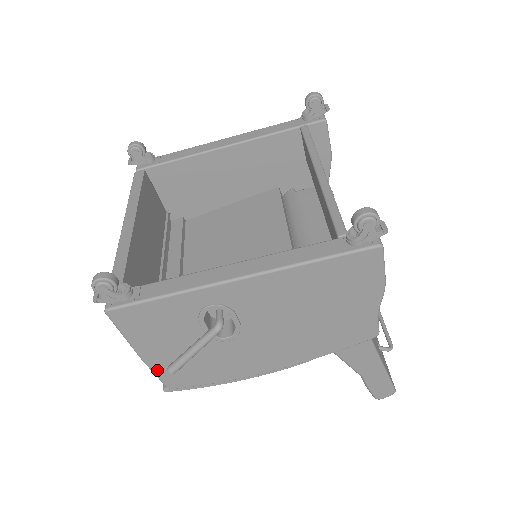
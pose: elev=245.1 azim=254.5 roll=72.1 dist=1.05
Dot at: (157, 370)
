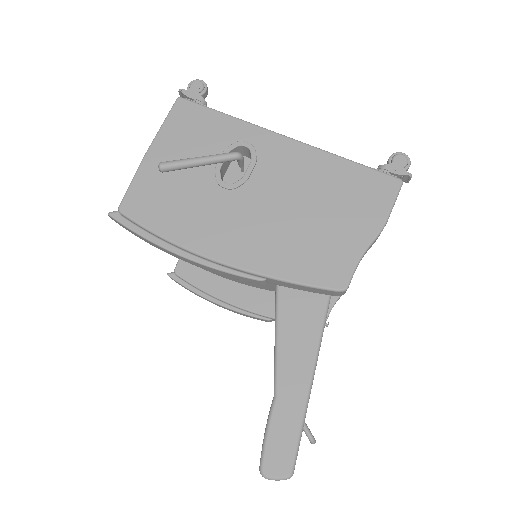
Dot at: (139, 178)
